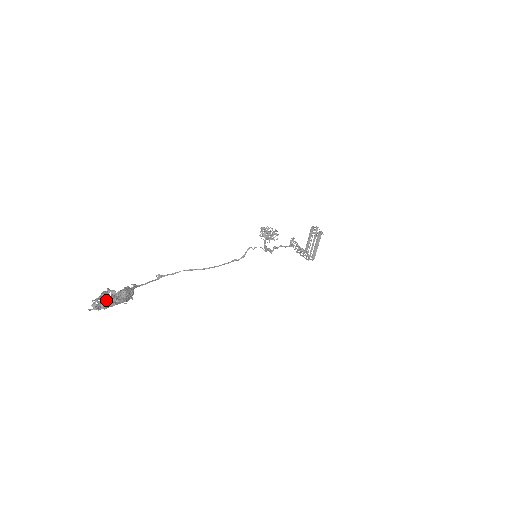
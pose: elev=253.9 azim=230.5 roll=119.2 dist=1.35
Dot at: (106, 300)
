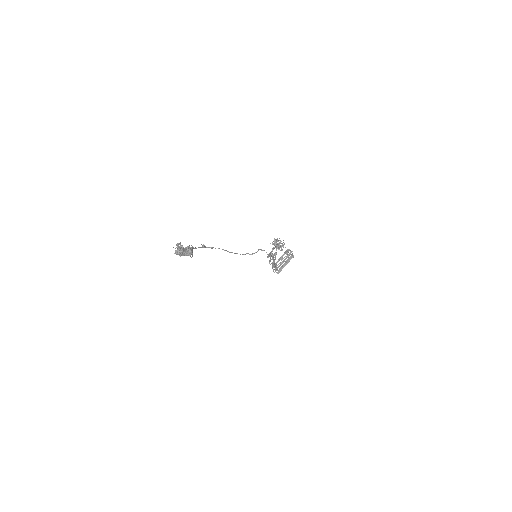
Dot at: occluded
